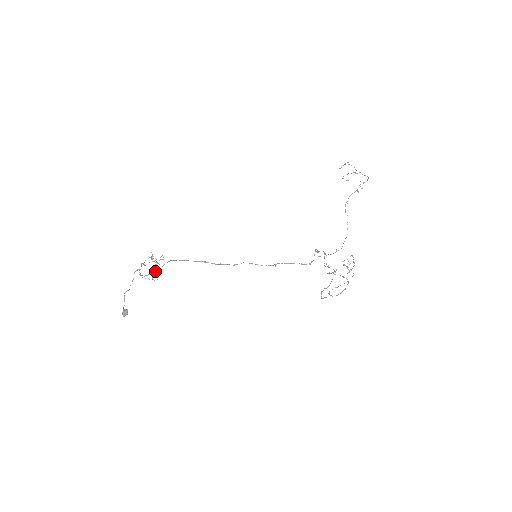
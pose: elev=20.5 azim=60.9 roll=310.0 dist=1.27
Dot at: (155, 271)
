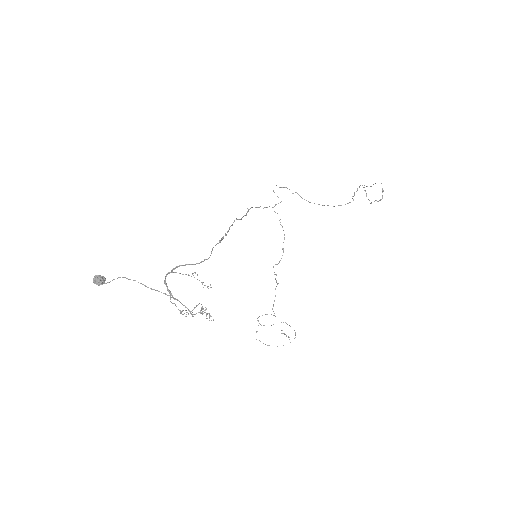
Dot at: (178, 266)
